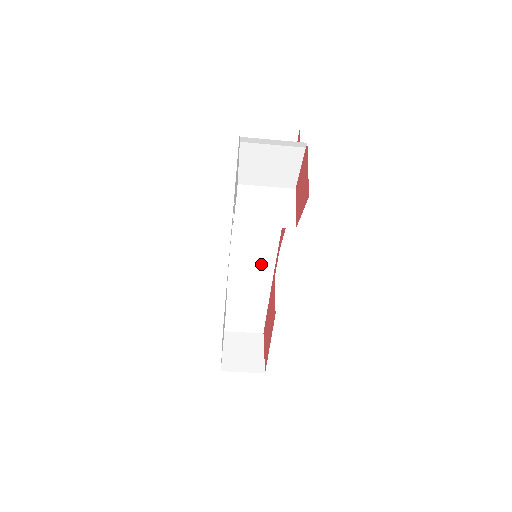
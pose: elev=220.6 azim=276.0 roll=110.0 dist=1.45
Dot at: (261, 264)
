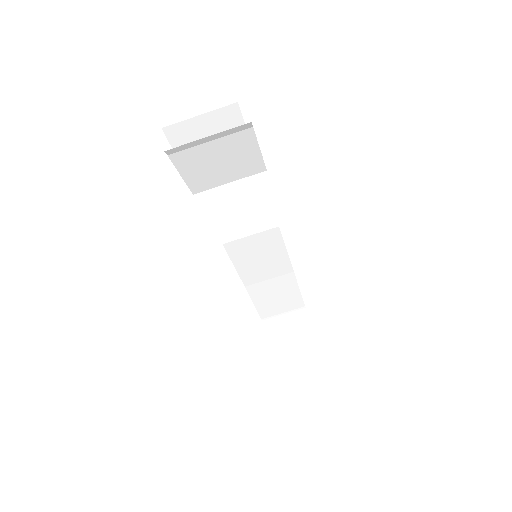
Dot at: (269, 252)
